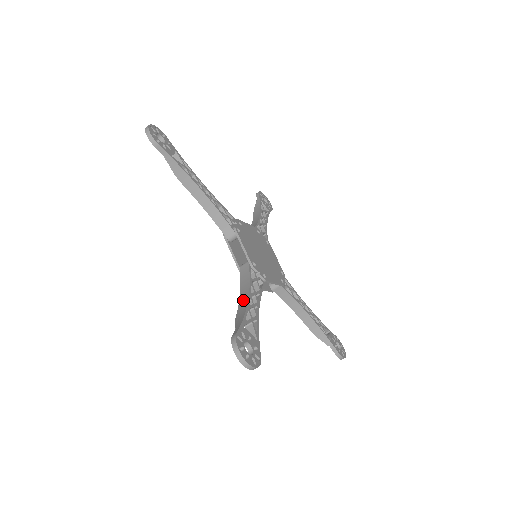
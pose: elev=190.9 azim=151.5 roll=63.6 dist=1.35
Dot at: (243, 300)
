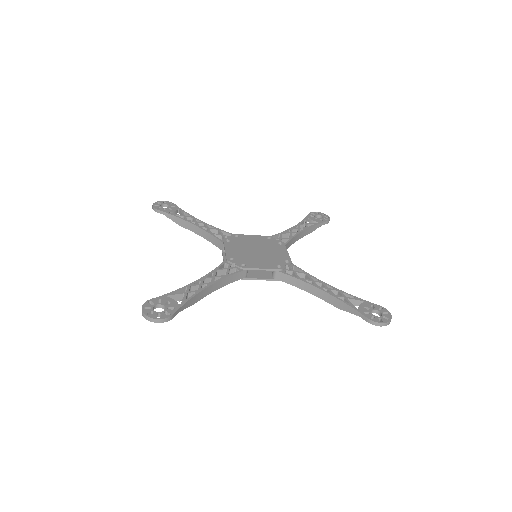
Dot at: (320, 294)
